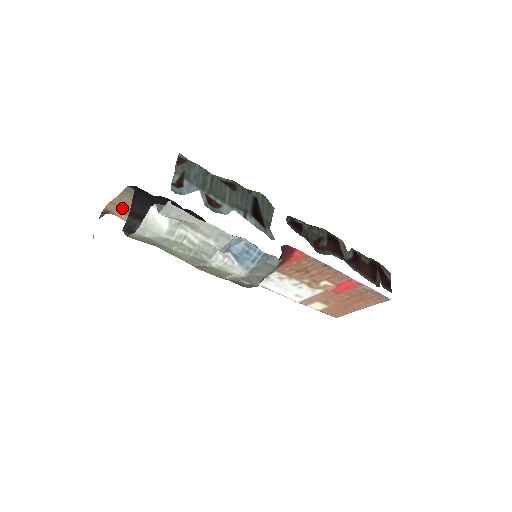
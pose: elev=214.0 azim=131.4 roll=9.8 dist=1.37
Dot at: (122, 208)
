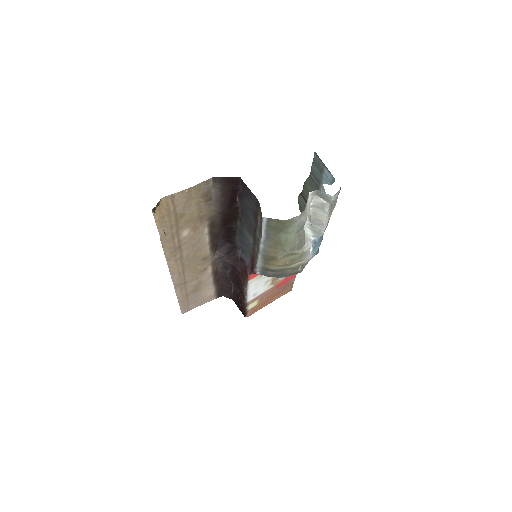
Dot at: (173, 203)
